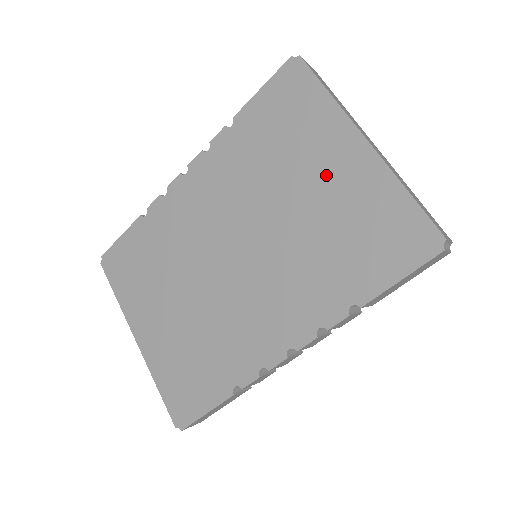
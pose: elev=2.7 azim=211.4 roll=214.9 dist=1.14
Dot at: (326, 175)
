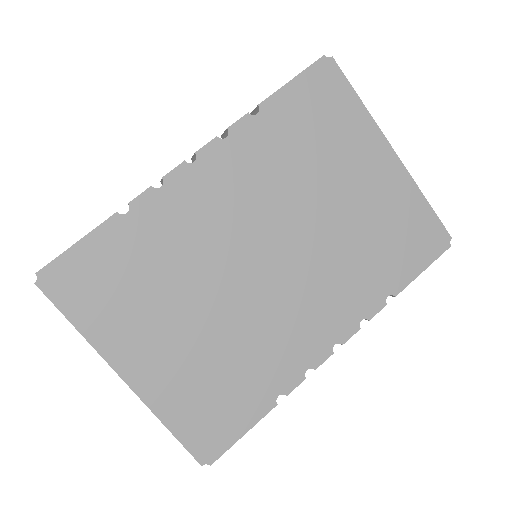
Dot at: (363, 181)
